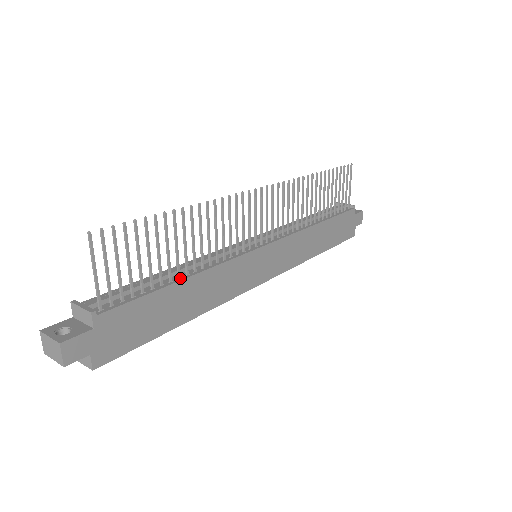
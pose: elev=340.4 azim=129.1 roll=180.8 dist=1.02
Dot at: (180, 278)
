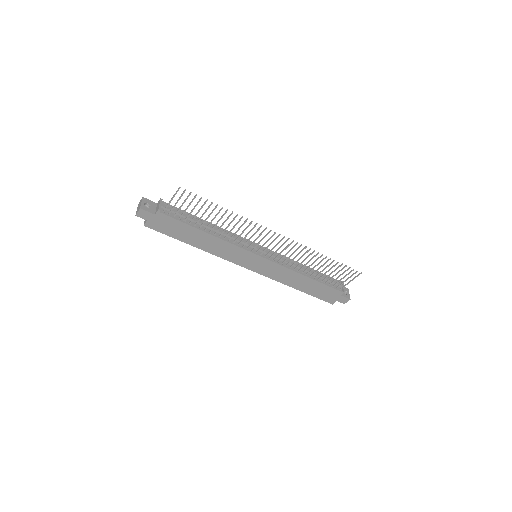
Dot at: (205, 230)
